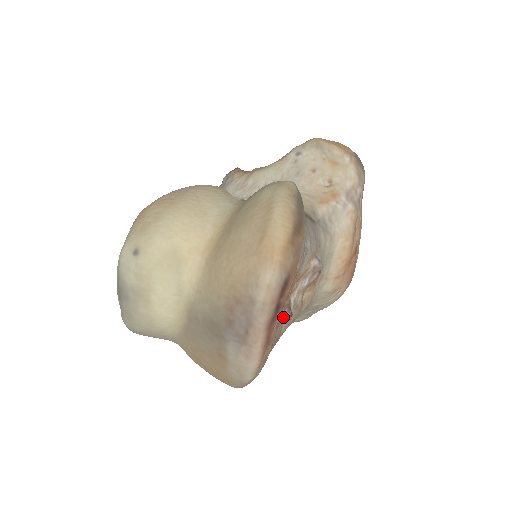
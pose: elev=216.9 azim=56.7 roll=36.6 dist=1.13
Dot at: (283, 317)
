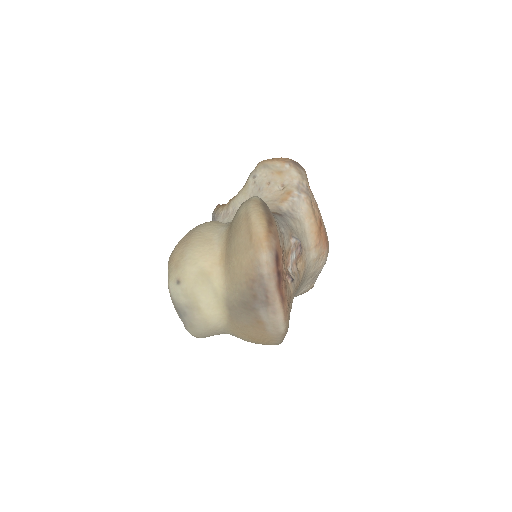
Dot at: (287, 282)
